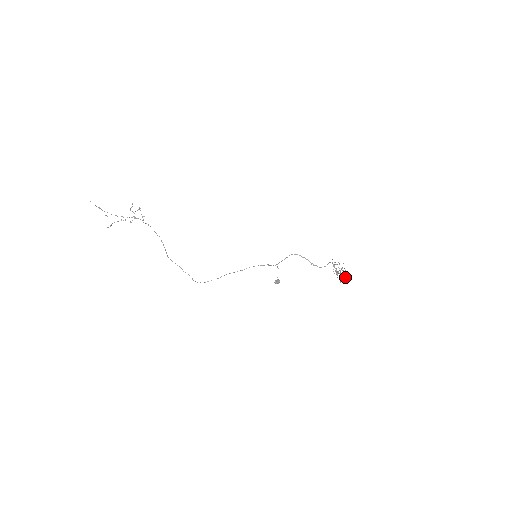
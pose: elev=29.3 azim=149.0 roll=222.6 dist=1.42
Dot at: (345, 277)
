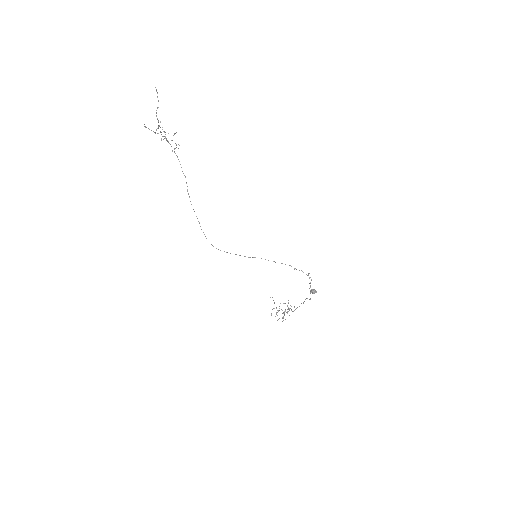
Dot at: occluded
